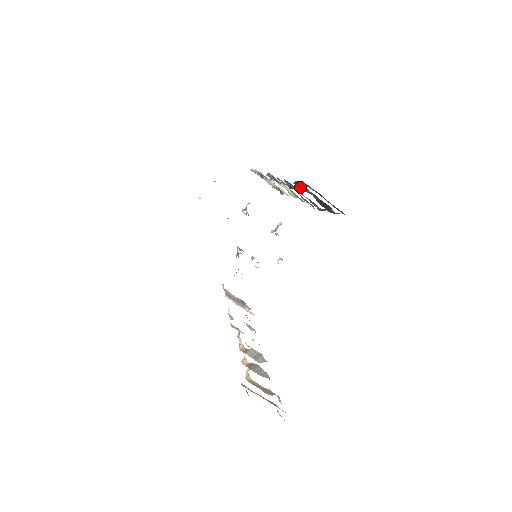
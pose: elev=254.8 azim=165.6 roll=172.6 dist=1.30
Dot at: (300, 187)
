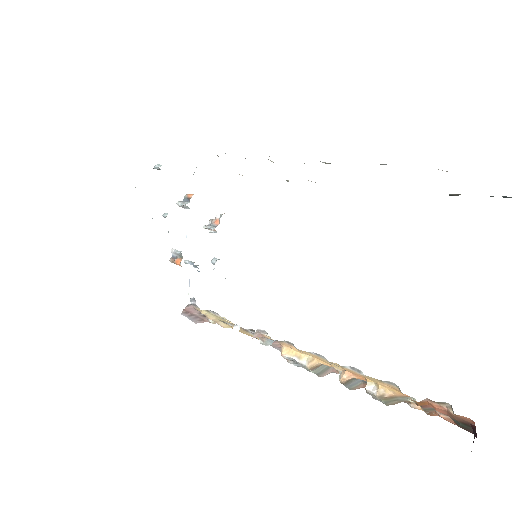
Dot at: occluded
